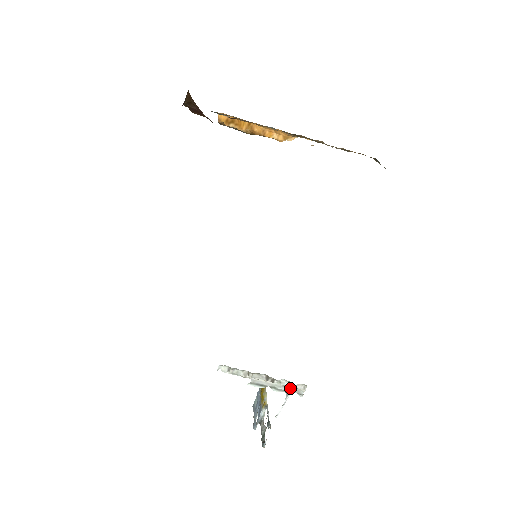
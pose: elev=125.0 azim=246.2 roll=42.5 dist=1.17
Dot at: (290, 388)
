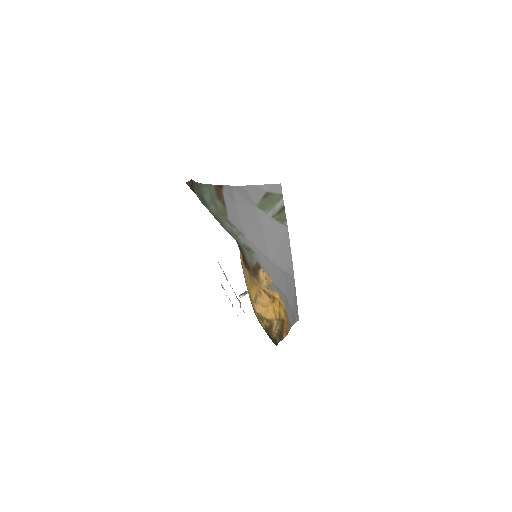
Dot at: occluded
